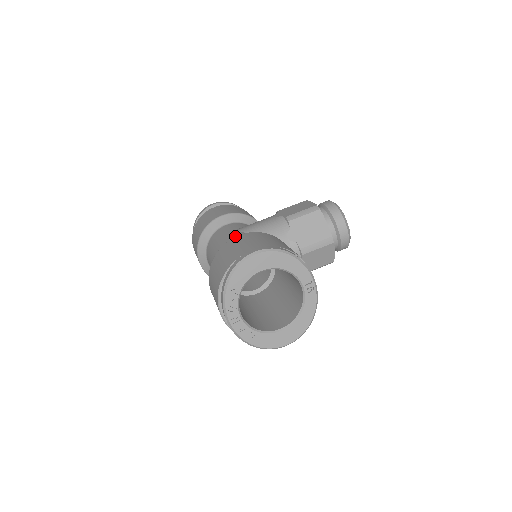
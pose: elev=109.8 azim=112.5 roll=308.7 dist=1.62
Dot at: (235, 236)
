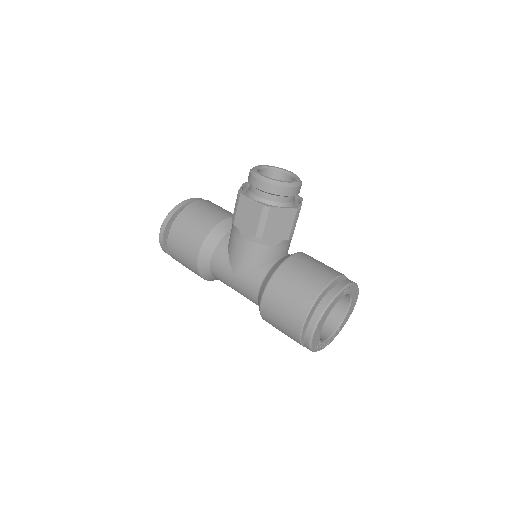
Dot at: (245, 283)
